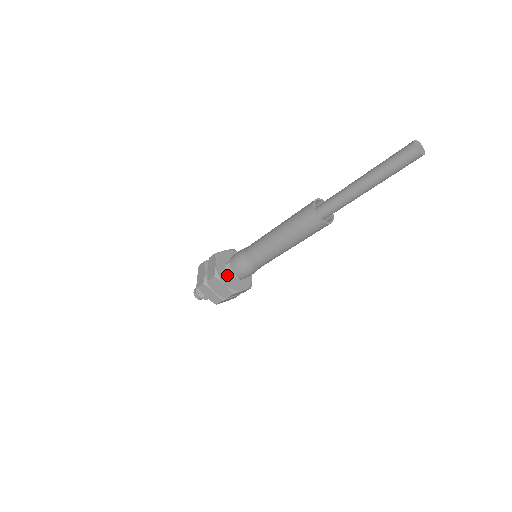
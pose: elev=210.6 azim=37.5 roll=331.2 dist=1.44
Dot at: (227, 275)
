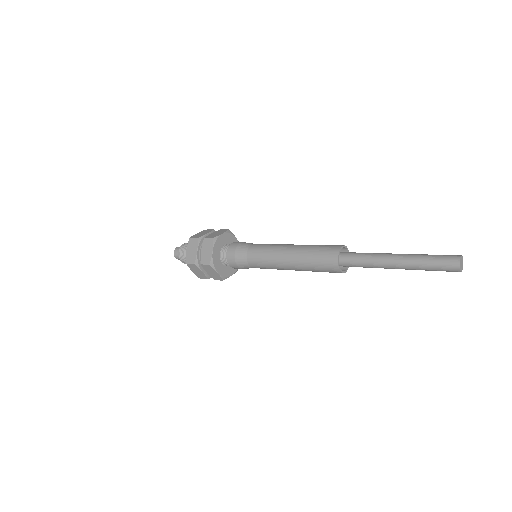
Dot at: (227, 267)
